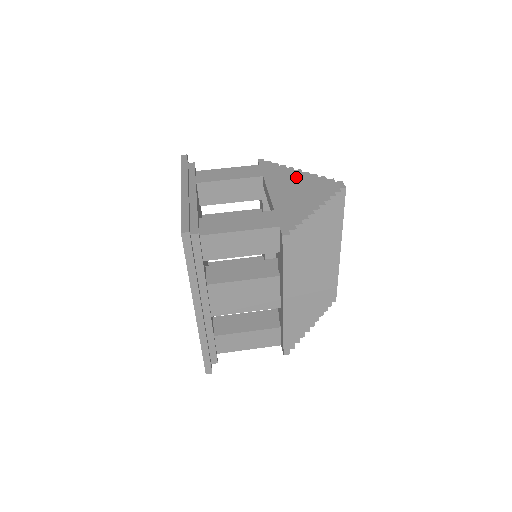
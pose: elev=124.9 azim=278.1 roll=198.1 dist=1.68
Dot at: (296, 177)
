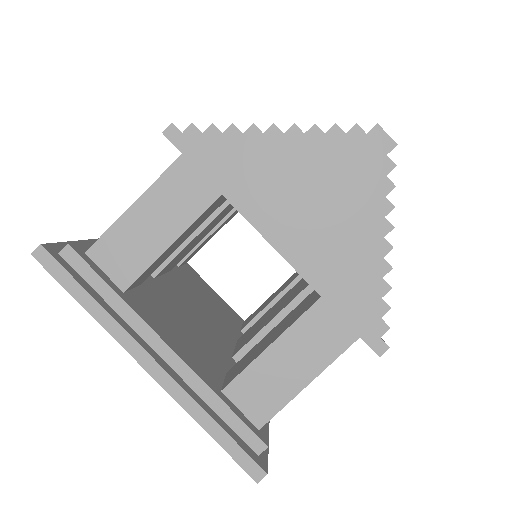
Dot at: (285, 162)
